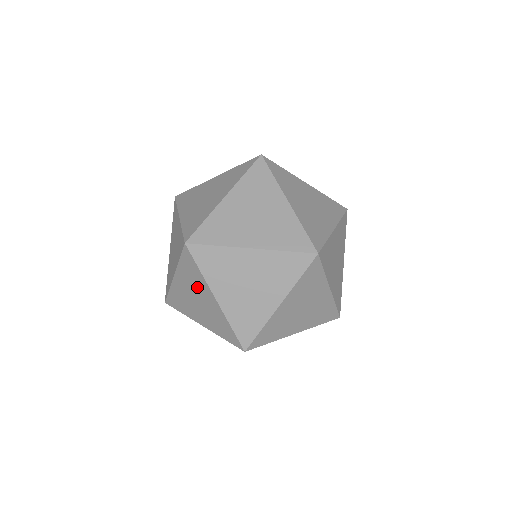
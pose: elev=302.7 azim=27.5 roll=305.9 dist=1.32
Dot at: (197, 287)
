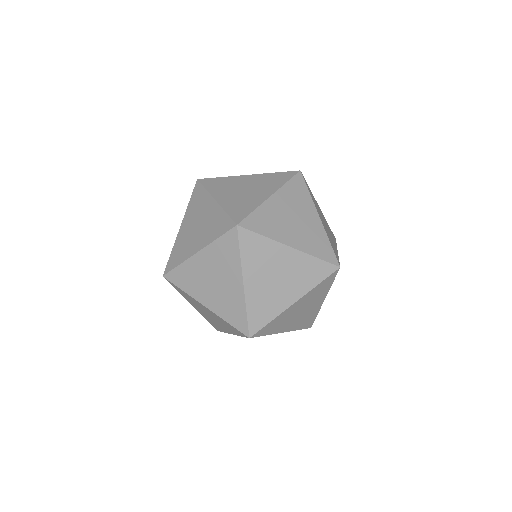
Dot at: occluded
